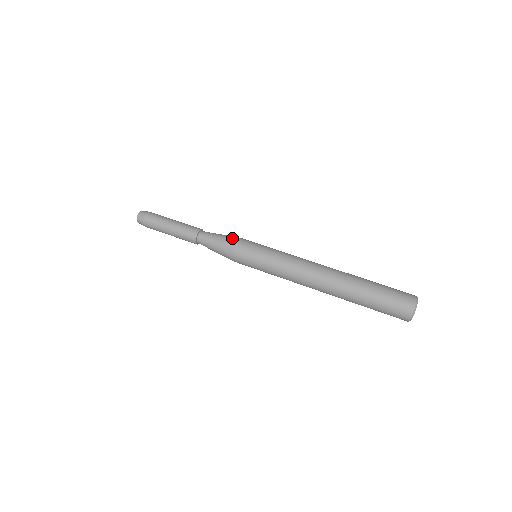
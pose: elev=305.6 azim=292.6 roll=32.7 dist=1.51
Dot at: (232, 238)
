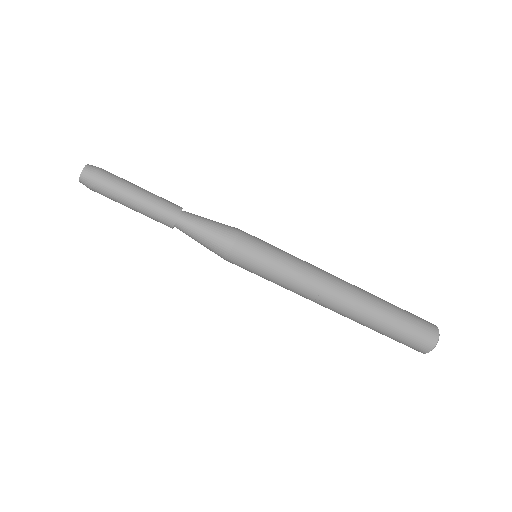
Dot at: (218, 252)
